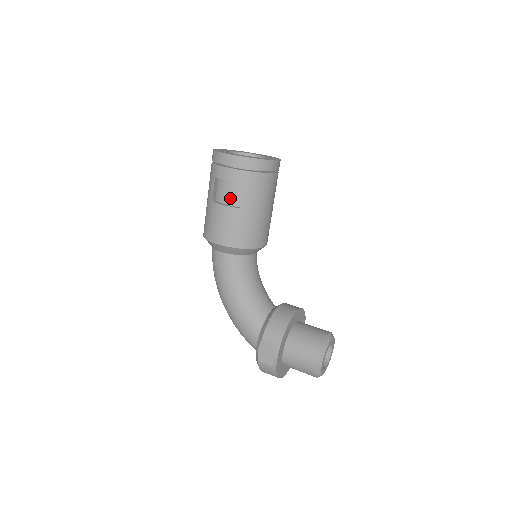
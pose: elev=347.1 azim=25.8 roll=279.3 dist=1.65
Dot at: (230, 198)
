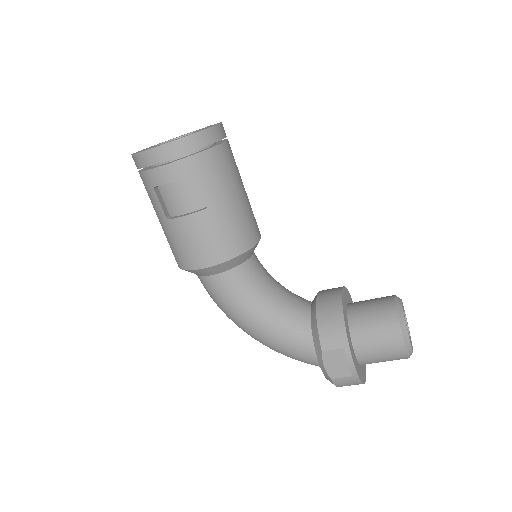
Dot at: (187, 203)
